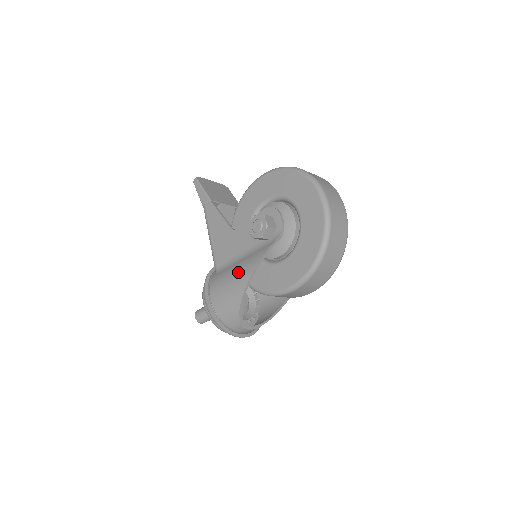
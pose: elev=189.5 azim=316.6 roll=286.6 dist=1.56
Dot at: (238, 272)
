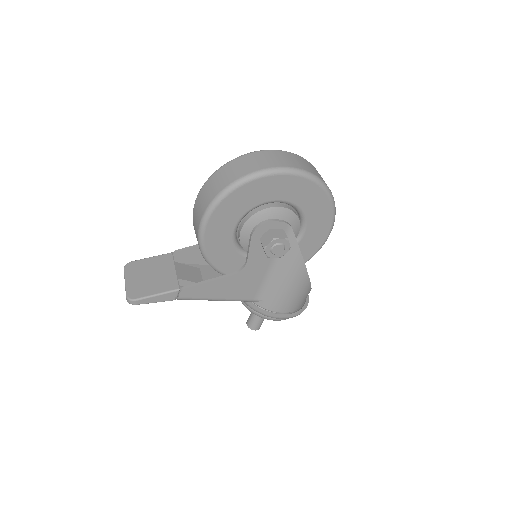
Dot at: (290, 280)
